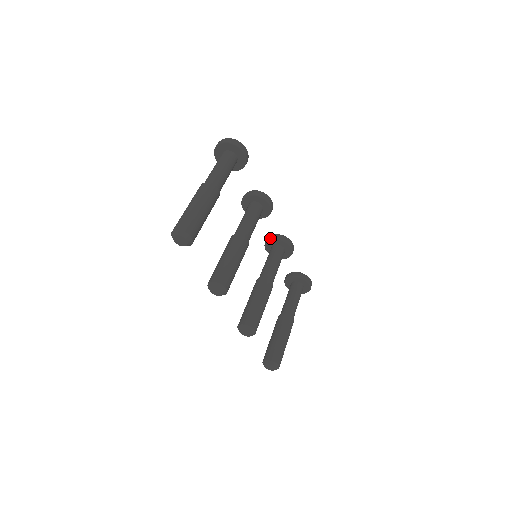
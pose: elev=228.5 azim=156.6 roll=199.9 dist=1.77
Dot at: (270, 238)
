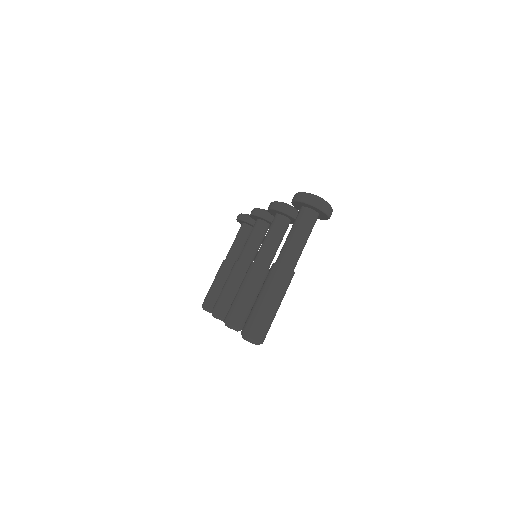
Dot at: (266, 218)
